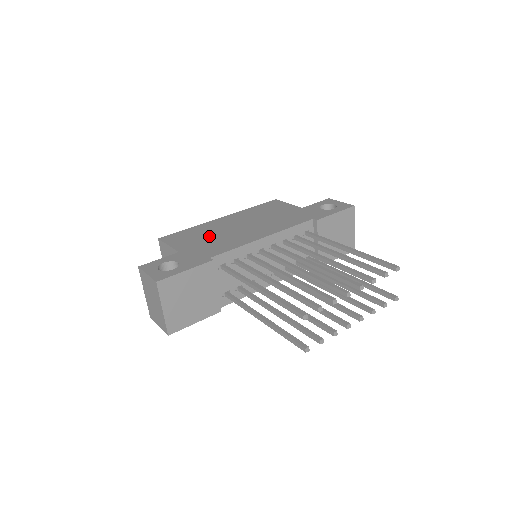
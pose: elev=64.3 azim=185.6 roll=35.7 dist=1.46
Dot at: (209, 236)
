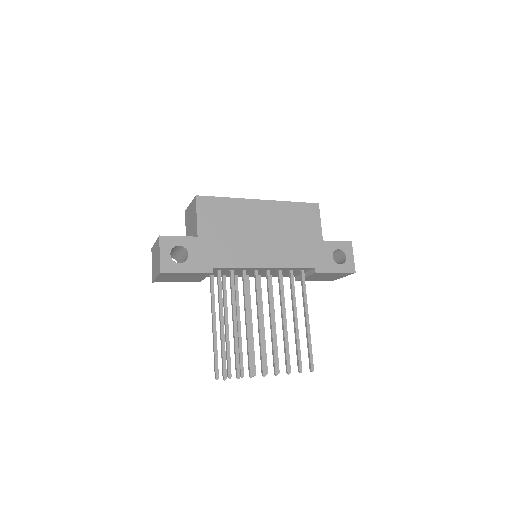
Dot at: (232, 229)
